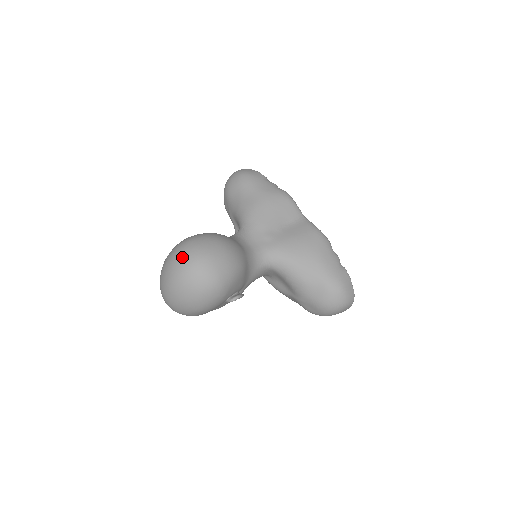
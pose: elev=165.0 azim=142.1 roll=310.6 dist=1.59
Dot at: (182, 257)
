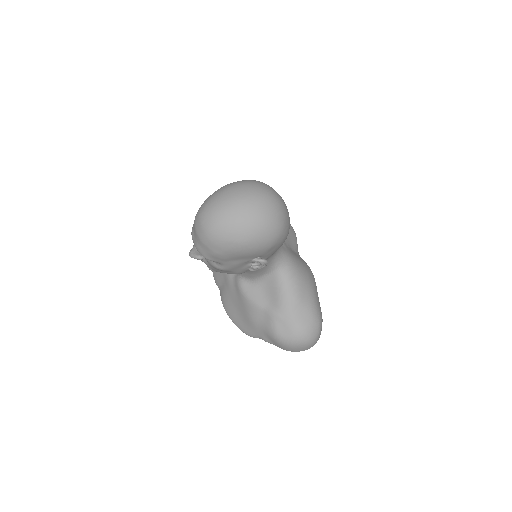
Dot at: (263, 187)
